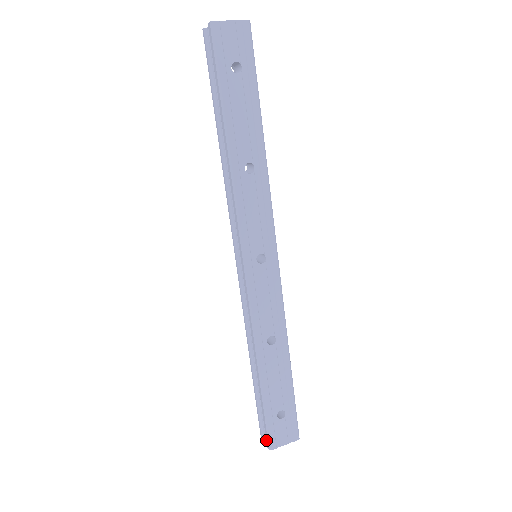
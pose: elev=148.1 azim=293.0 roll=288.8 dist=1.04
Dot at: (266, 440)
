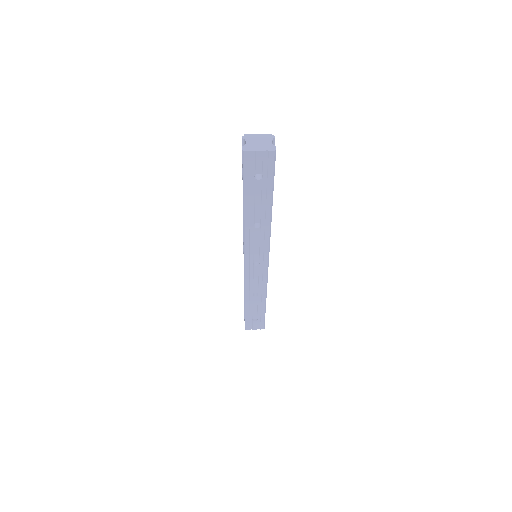
Dot at: occluded
